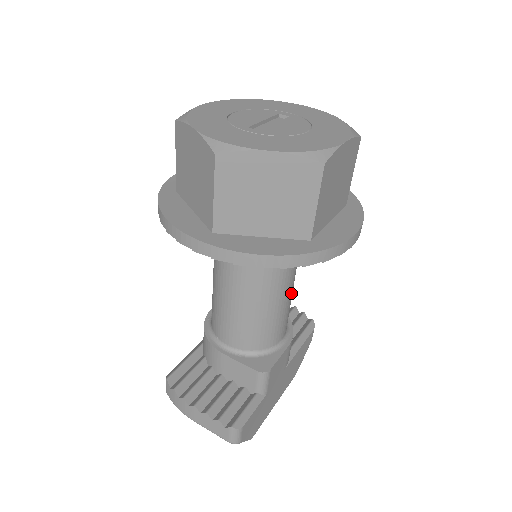
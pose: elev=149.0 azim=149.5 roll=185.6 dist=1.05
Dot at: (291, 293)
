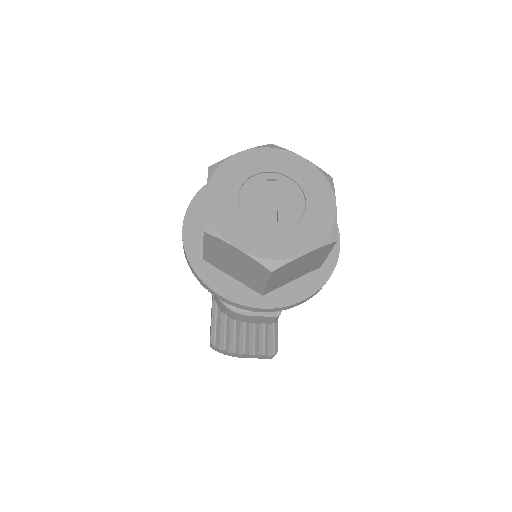
Dot at: occluded
